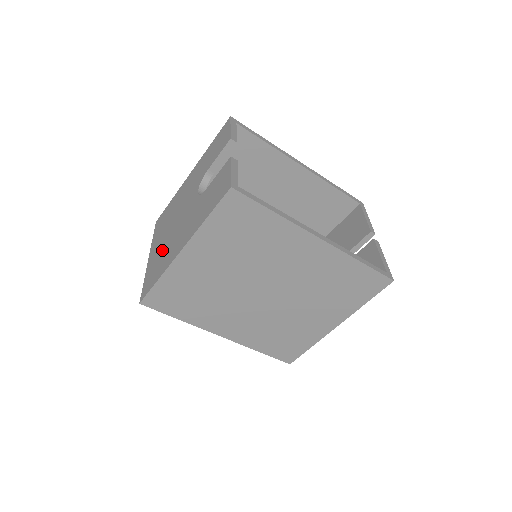
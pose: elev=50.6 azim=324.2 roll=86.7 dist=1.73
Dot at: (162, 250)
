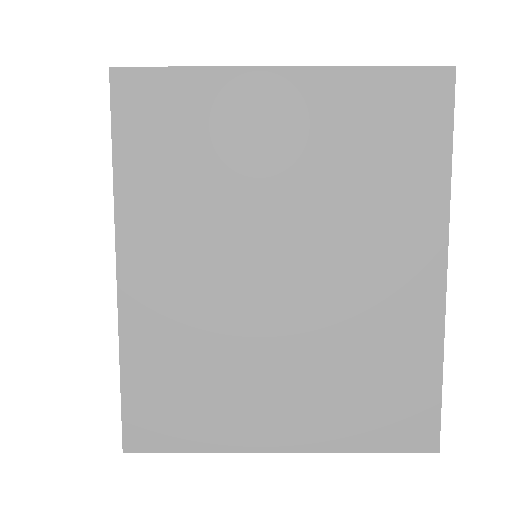
Dot at: occluded
